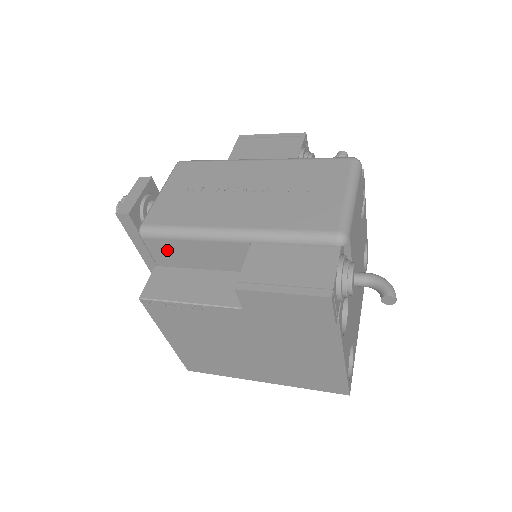
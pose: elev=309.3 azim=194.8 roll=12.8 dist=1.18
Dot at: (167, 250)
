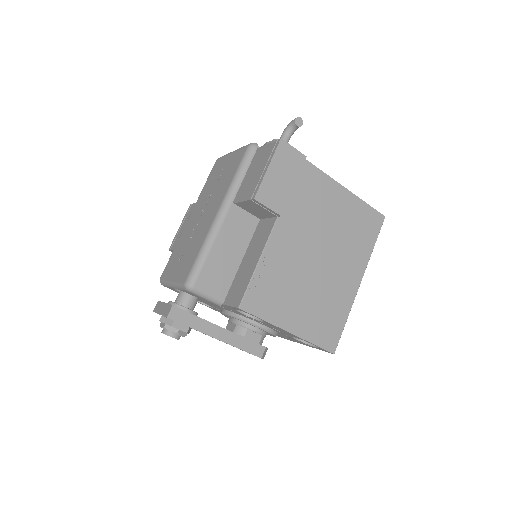
Dot at: (213, 276)
